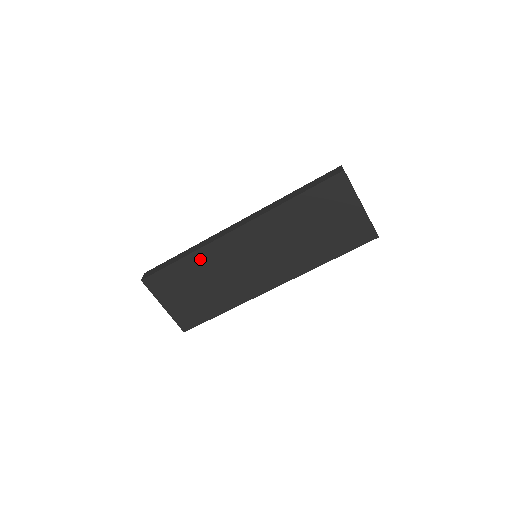
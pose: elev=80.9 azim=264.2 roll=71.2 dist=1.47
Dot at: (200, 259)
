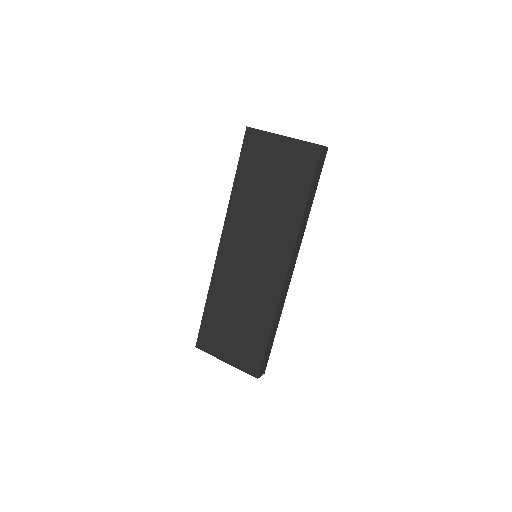
Dot at: (217, 292)
